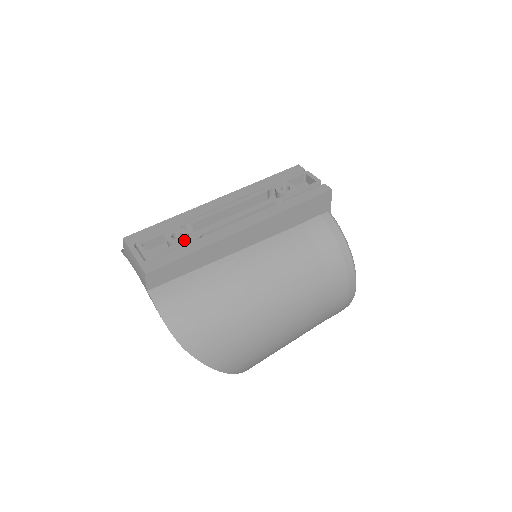
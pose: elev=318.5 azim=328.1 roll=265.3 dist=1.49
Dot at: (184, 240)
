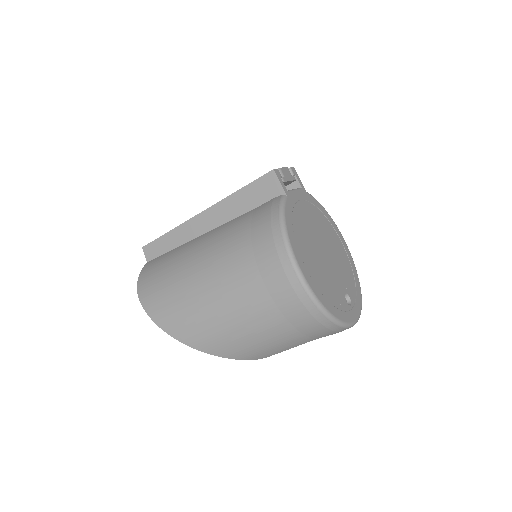
Dot at: occluded
